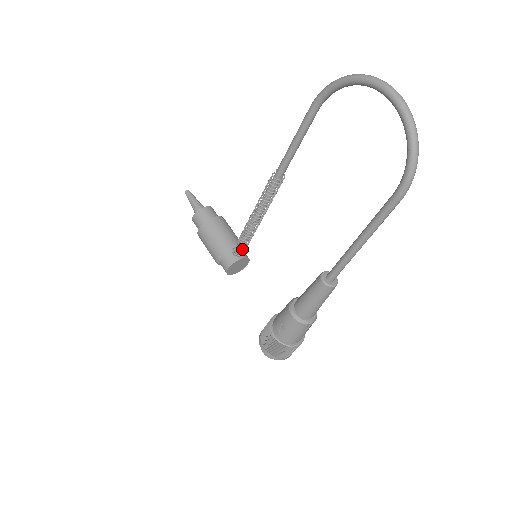
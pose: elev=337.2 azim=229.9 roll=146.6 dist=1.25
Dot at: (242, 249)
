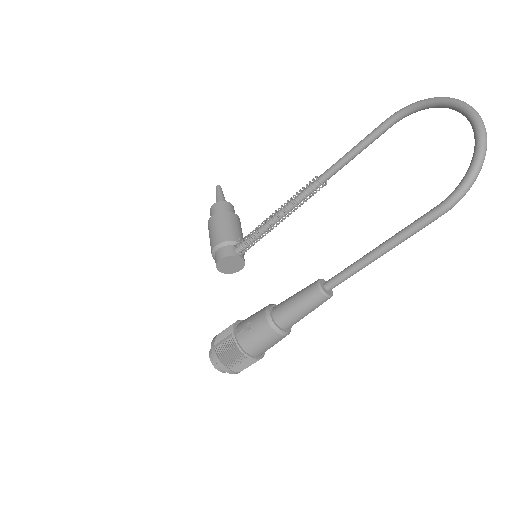
Dot at: (245, 247)
